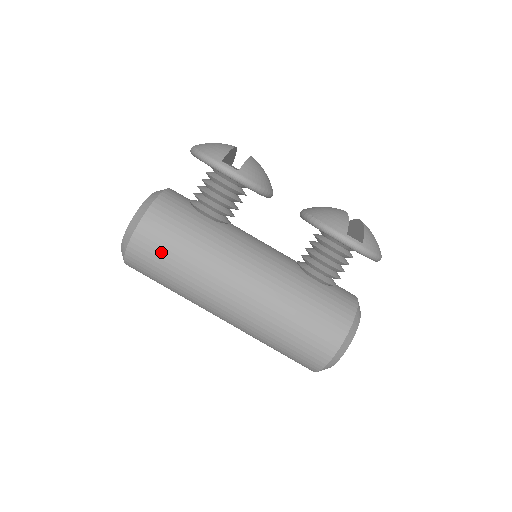
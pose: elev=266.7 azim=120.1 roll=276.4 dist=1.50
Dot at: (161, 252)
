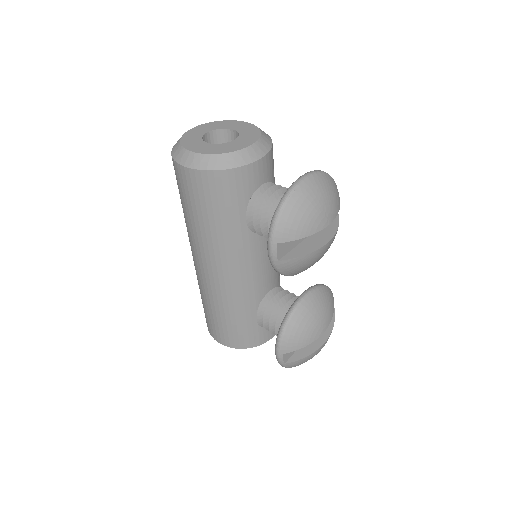
Dot at: (186, 197)
